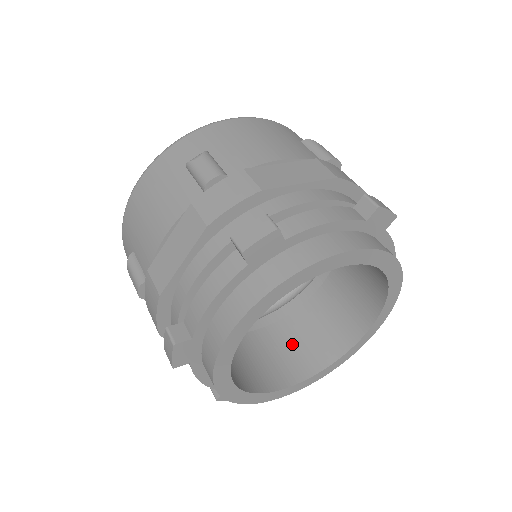
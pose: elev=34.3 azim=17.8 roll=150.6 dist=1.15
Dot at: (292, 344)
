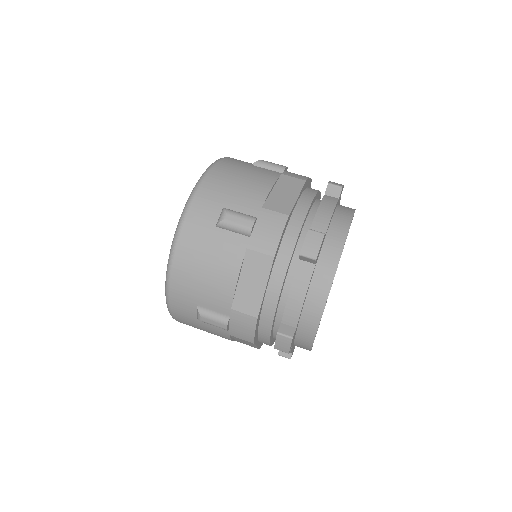
Dot at: occluded
